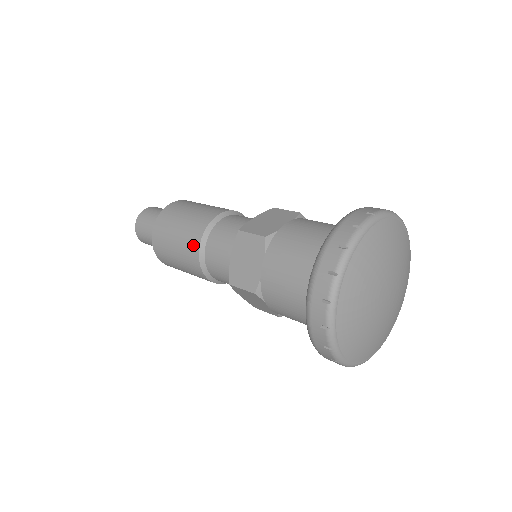
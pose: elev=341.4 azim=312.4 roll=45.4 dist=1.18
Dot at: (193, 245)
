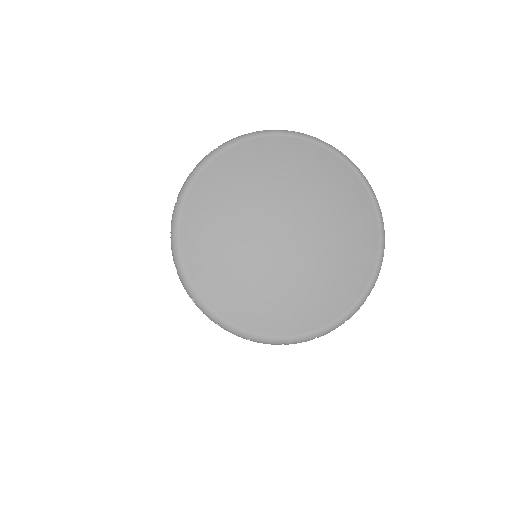
Dot at: occluded
